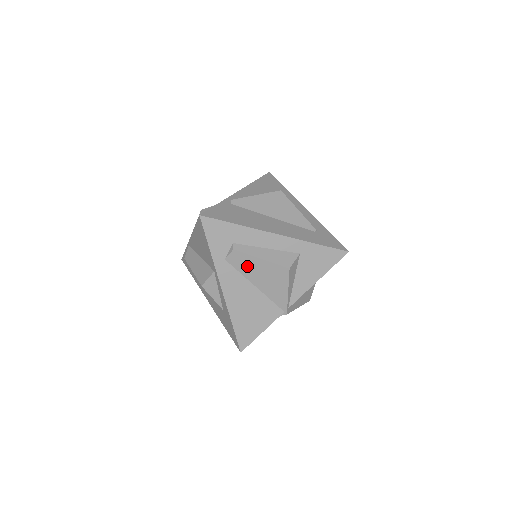
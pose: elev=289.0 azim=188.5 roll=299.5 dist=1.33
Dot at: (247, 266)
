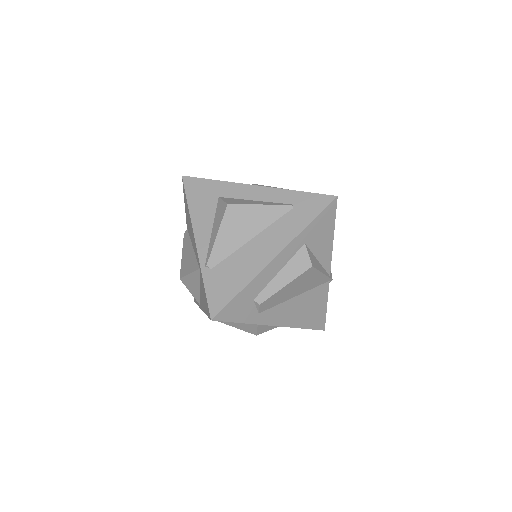
Dot at: (279, 298)
